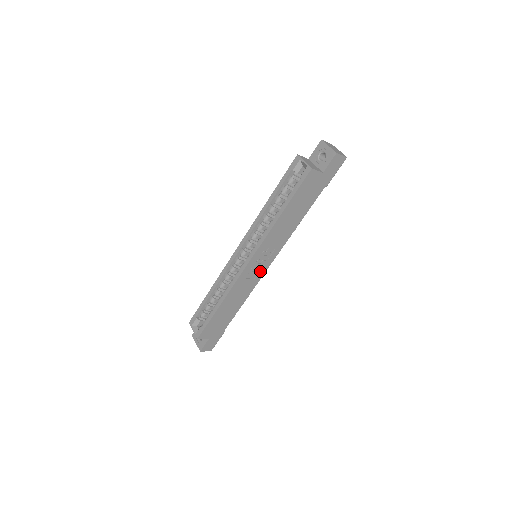
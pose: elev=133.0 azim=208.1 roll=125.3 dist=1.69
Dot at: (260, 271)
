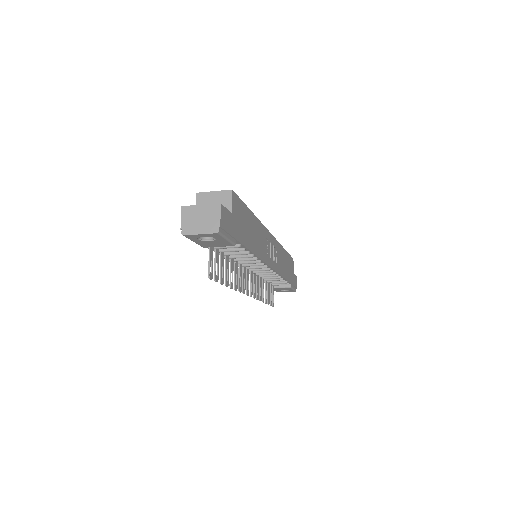
Dot at: (268, 257)
